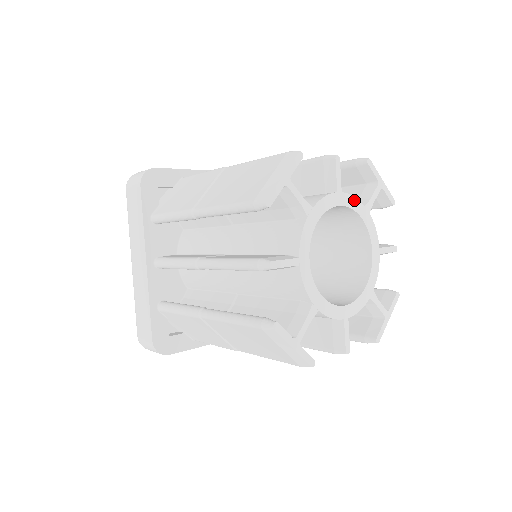
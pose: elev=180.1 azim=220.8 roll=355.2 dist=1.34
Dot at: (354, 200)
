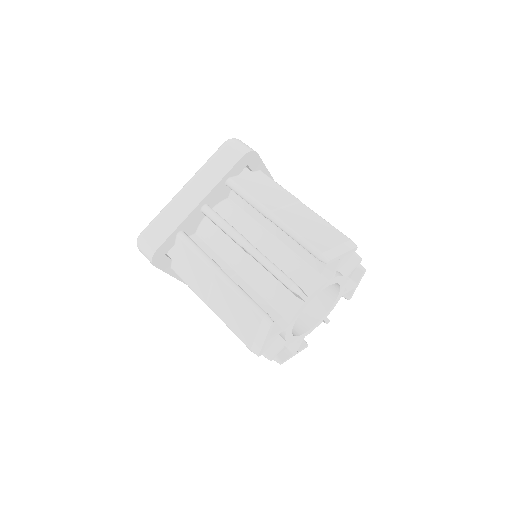
Dot at: (319, 289)
